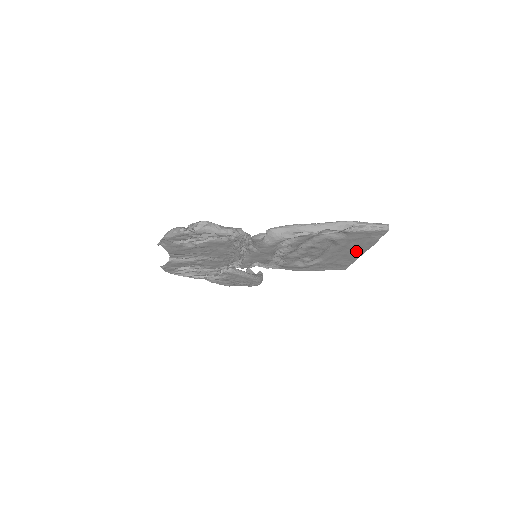
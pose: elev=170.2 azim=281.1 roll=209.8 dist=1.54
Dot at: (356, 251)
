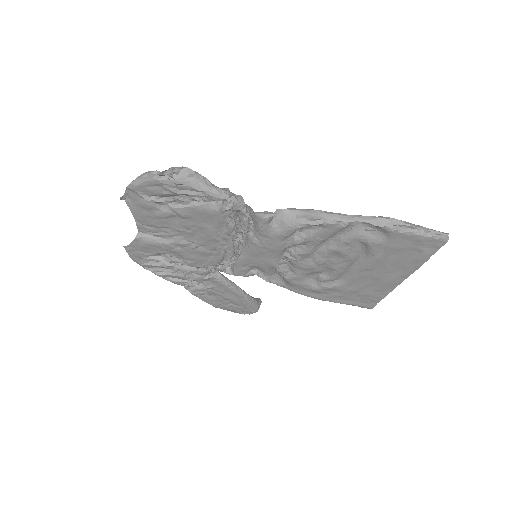
Dot at: (393, 274)
